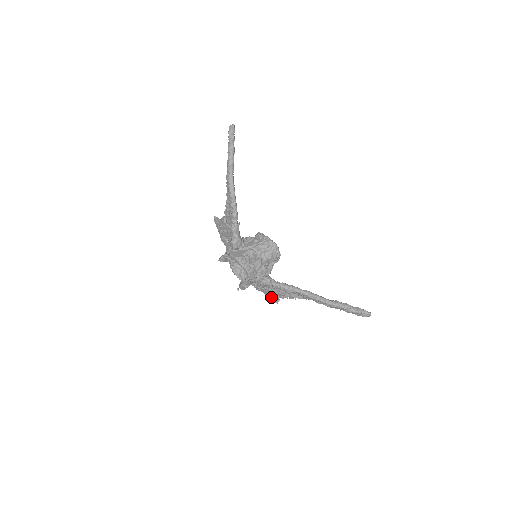
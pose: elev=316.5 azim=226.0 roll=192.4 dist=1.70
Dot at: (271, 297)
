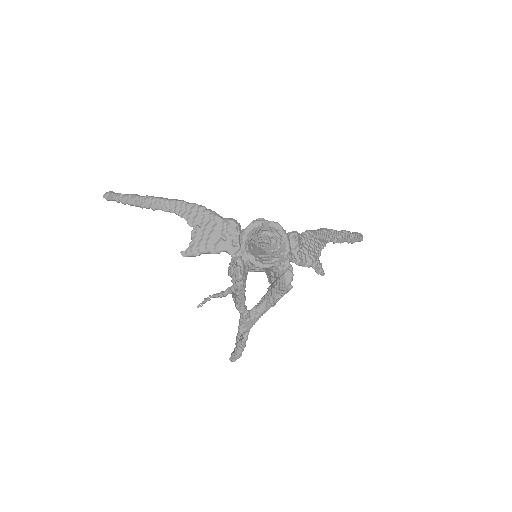
Dot at: (314, 259)
